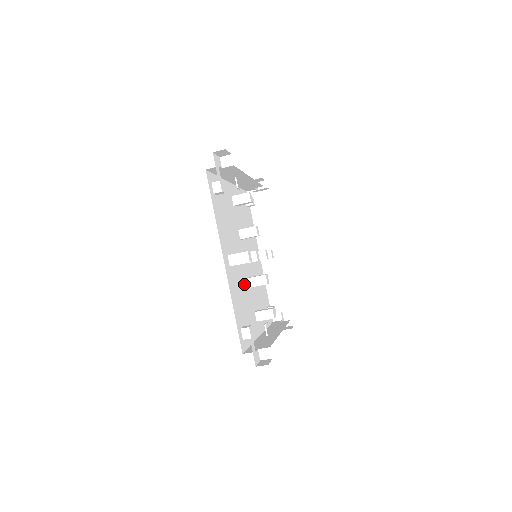
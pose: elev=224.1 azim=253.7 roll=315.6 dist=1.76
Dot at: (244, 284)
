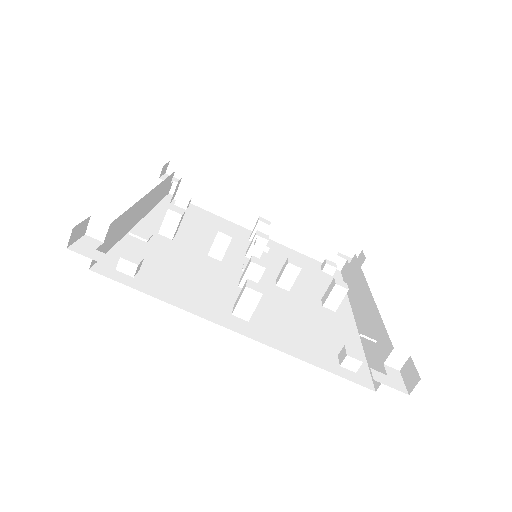
Dot at: (281, 302)
